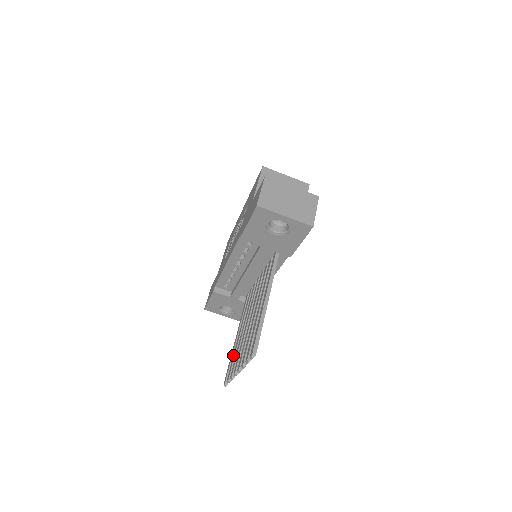
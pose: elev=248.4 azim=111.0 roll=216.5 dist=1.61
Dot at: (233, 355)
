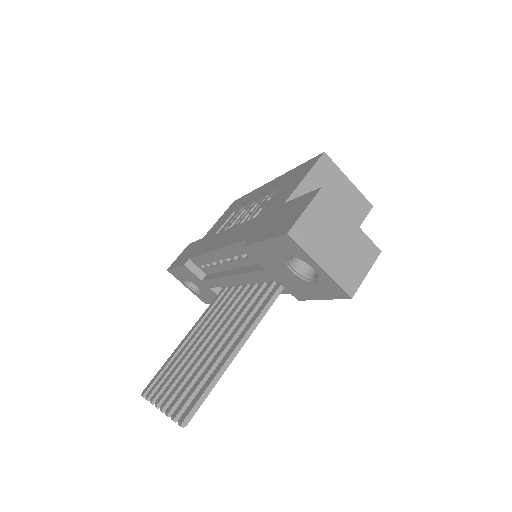
Dot at: (169, 365)
